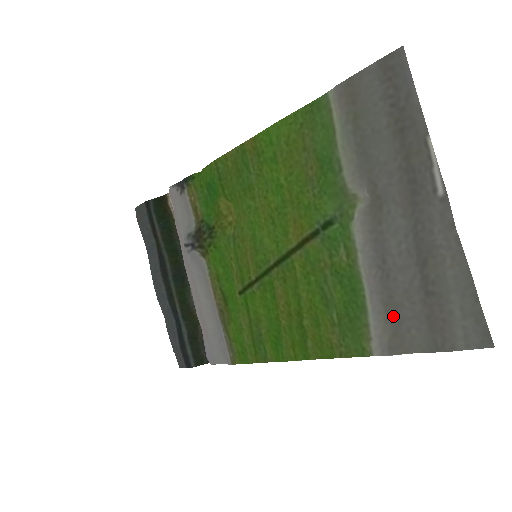
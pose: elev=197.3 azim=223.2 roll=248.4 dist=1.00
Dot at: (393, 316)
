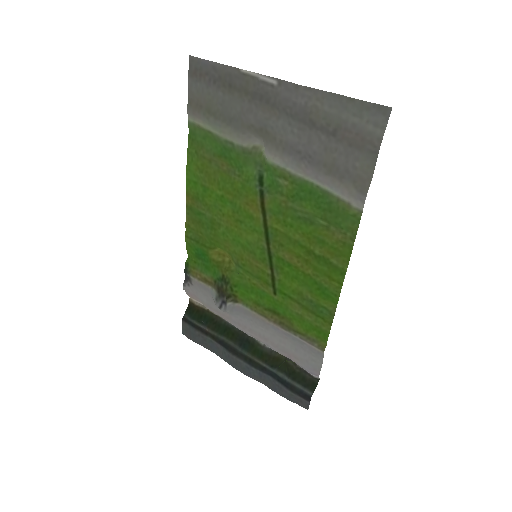
Dot at: (339, 173)
